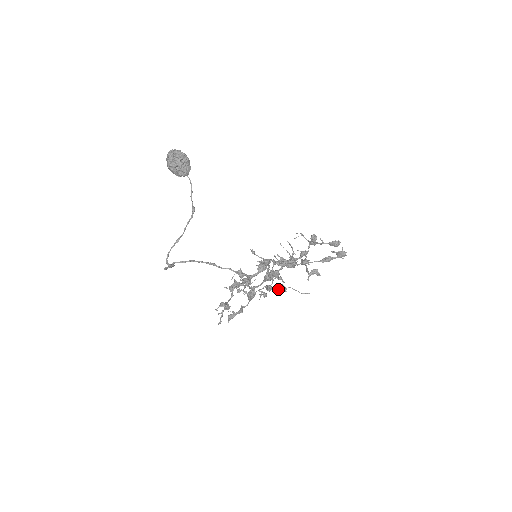
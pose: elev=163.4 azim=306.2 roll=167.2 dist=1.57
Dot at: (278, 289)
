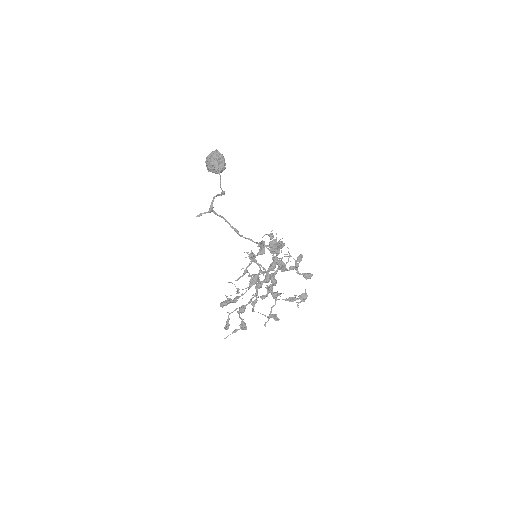
Dot at: (235, 330)
